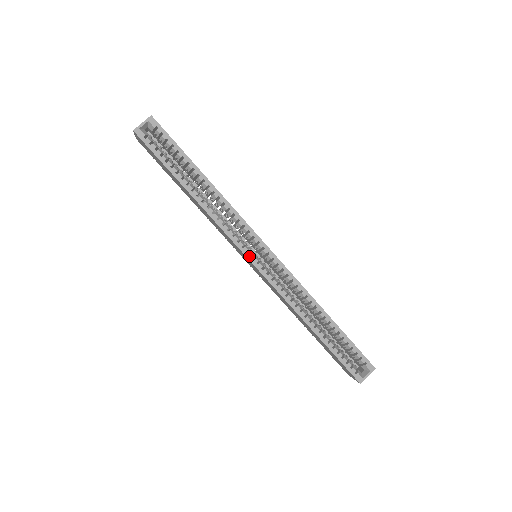
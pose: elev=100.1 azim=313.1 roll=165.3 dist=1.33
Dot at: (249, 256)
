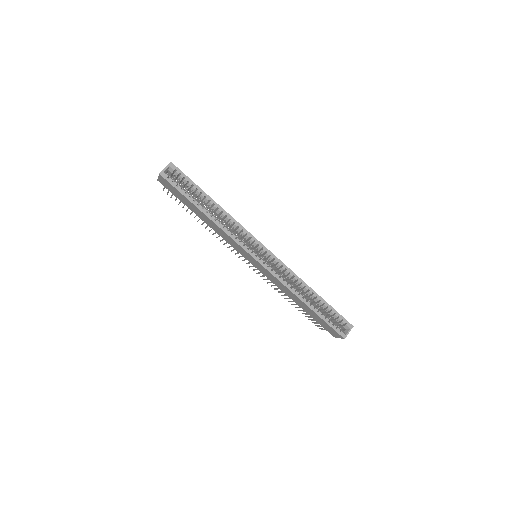
Dot at: (253, 255)
